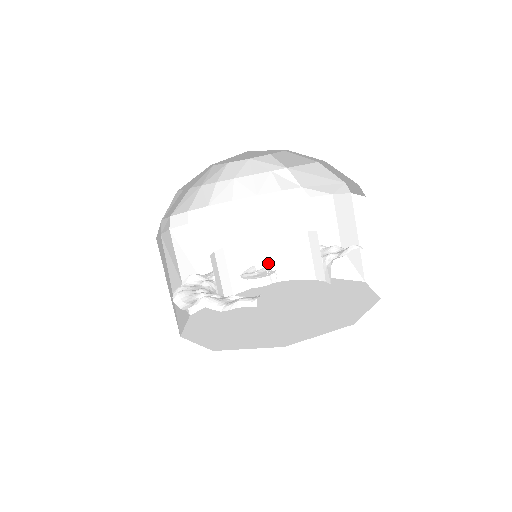
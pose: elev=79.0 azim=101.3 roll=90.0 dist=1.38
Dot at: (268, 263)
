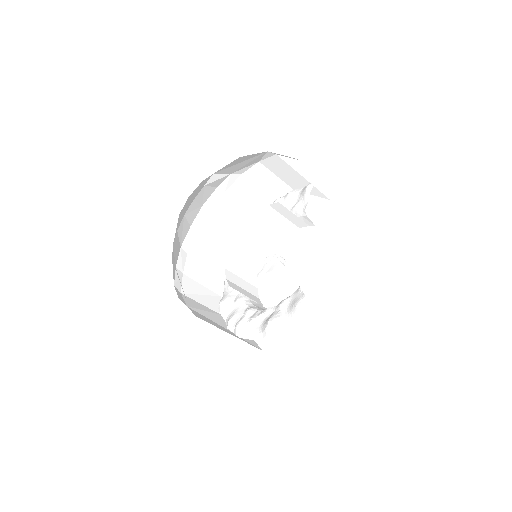
Dot at: (257, 245)
